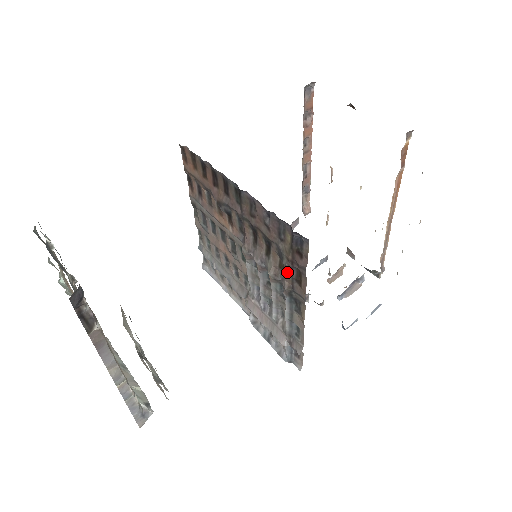
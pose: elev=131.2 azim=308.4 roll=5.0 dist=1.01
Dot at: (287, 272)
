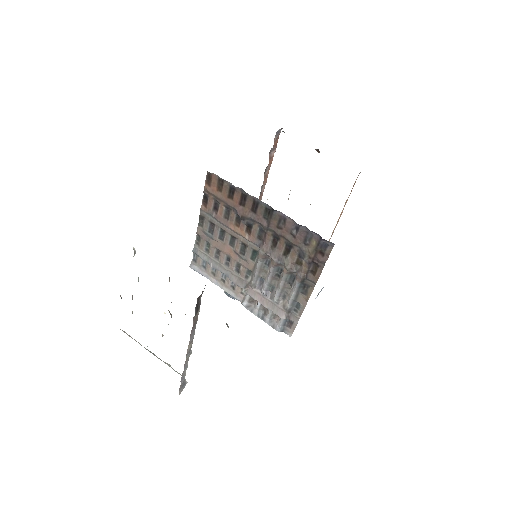
Dot at: (304, 266)
